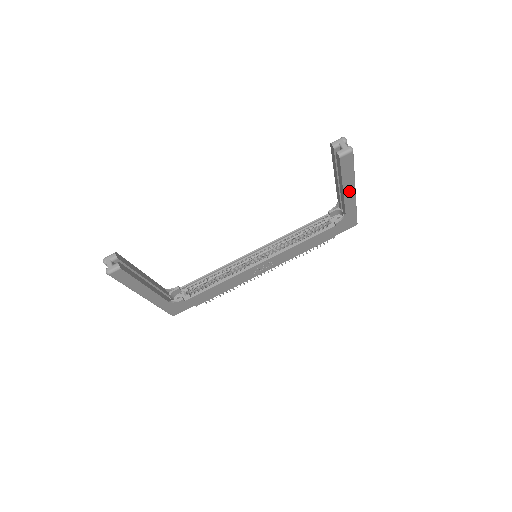
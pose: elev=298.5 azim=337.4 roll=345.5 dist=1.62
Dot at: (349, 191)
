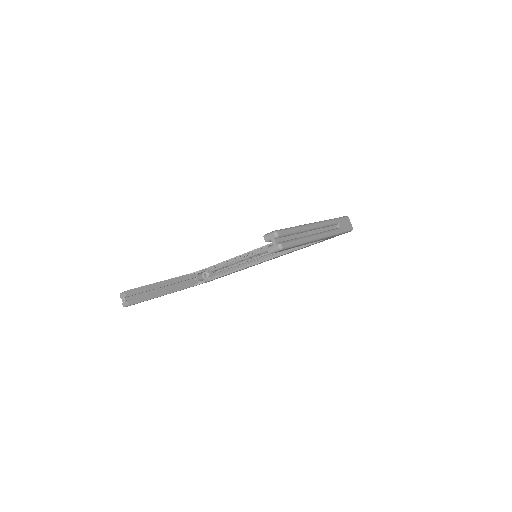
Dot at: (311, 242)
